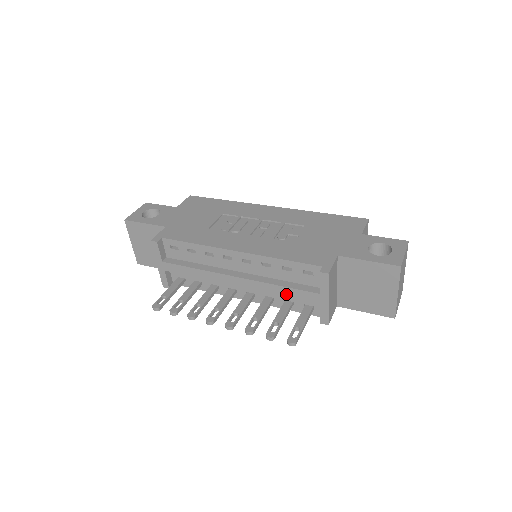
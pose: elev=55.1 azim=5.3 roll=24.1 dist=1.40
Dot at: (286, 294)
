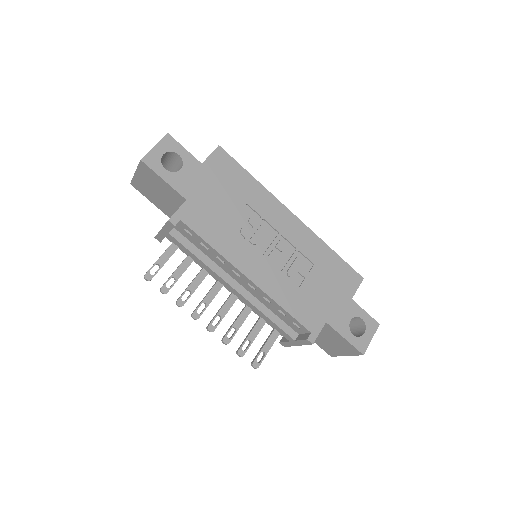
Dot at: (268, 322)
